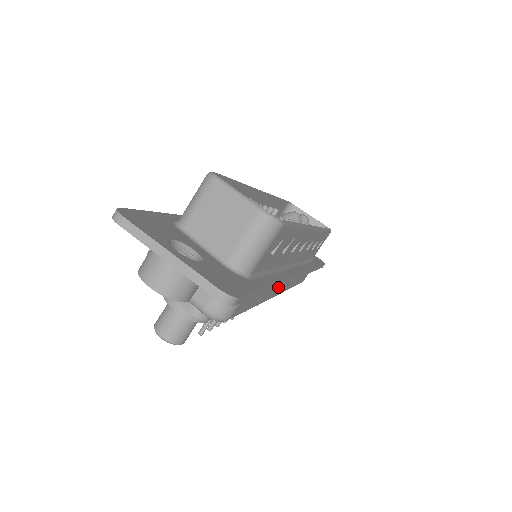
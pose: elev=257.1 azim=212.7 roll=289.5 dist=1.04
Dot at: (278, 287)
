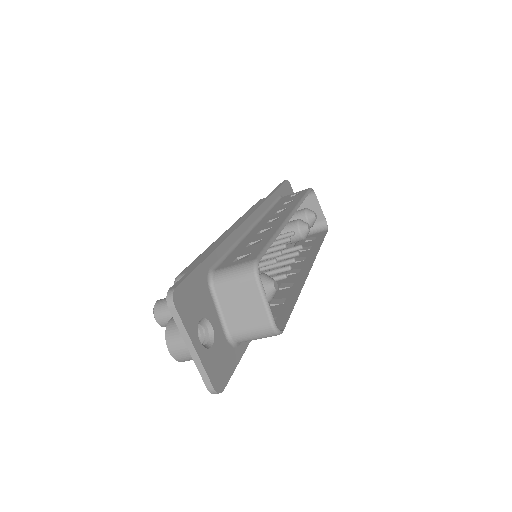
Dot at: occluded
